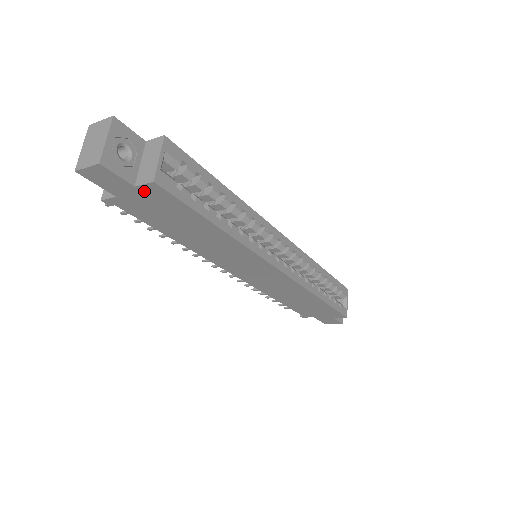
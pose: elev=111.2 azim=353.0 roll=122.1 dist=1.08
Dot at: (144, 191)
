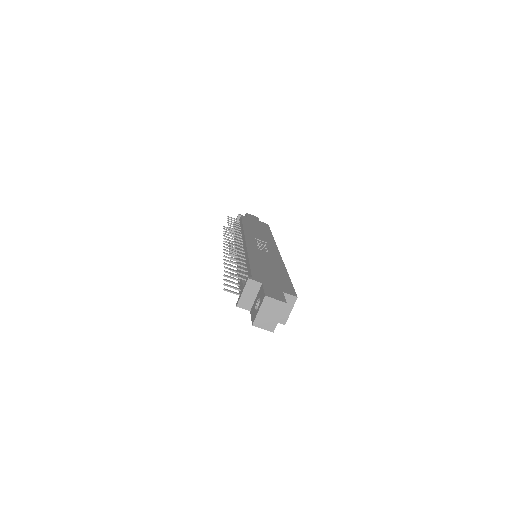
Dot at: occluded
